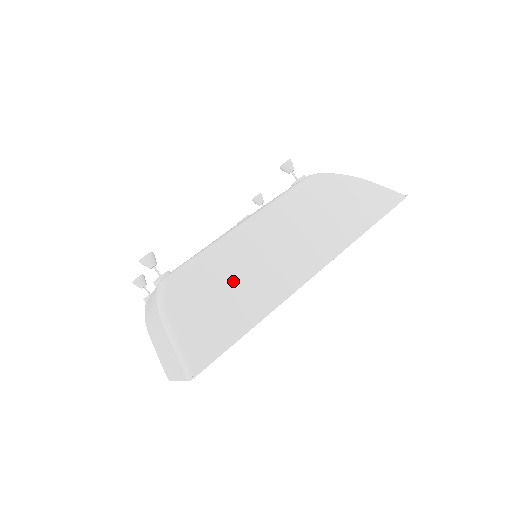
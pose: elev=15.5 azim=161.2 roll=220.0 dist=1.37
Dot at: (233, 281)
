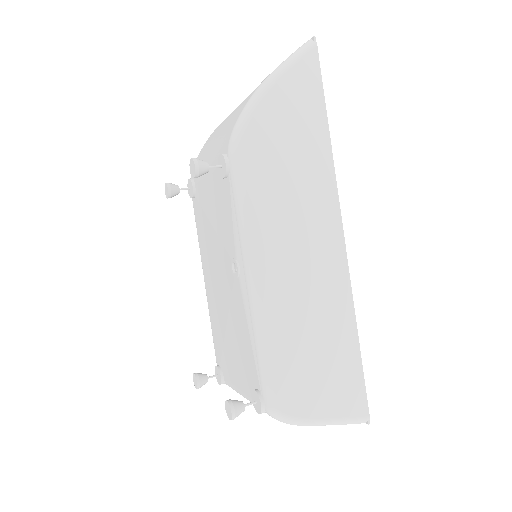
Dot at: (307, 333)
